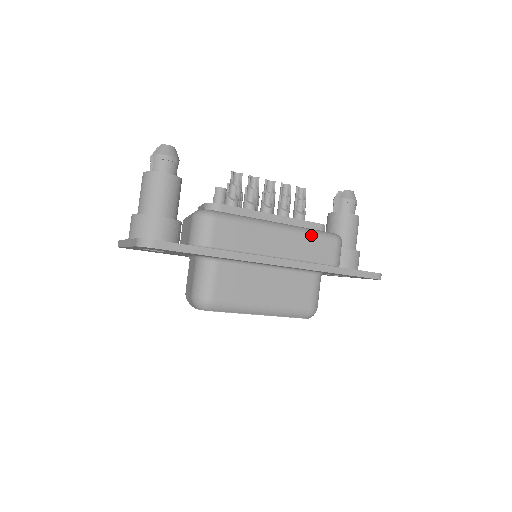
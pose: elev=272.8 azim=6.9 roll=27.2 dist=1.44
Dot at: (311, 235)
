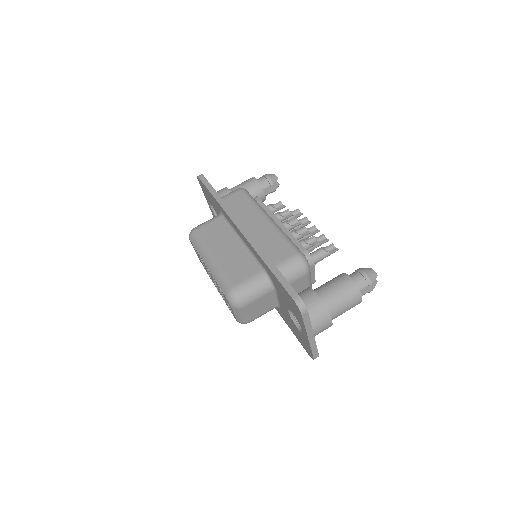
Dot at: (282, 236)
